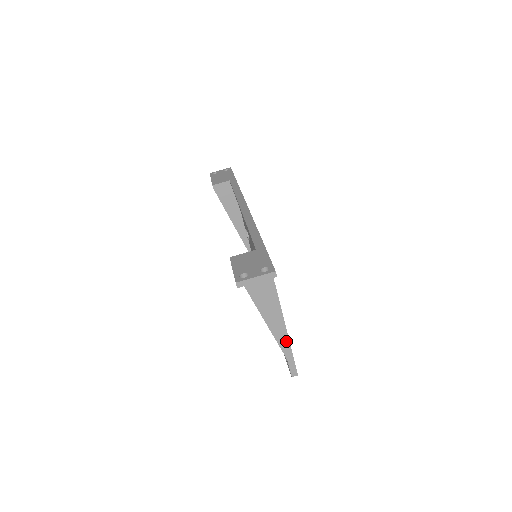
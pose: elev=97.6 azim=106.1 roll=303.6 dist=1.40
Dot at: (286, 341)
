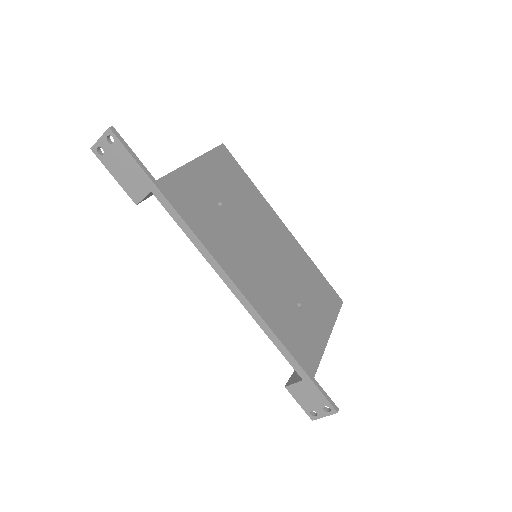
Dot at: (333, 323)
